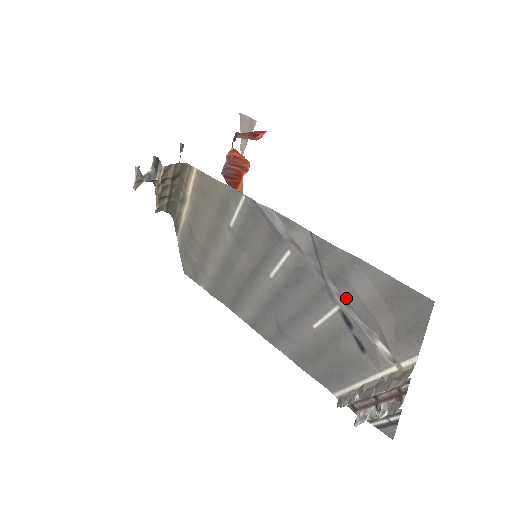
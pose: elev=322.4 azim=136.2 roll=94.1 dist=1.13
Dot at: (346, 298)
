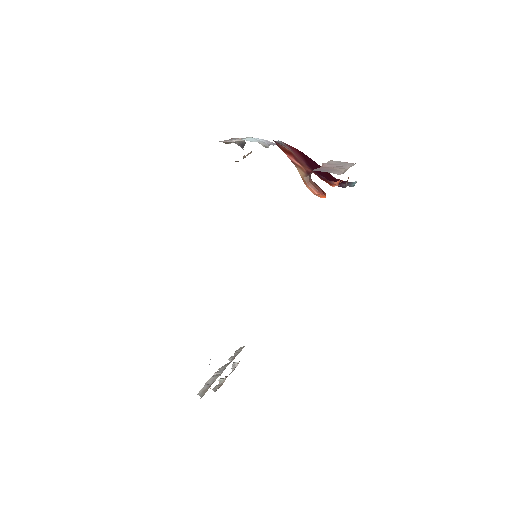
Dot at: occluded
